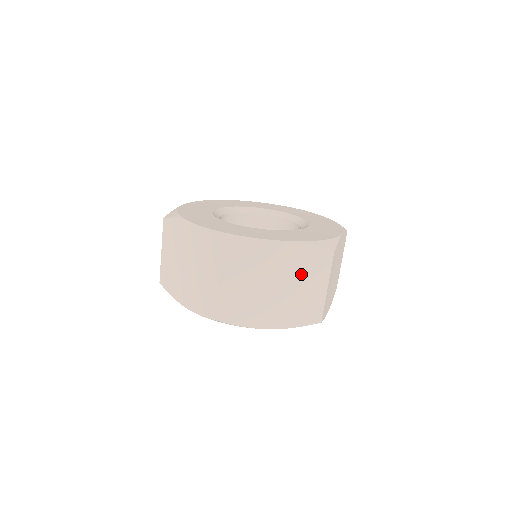
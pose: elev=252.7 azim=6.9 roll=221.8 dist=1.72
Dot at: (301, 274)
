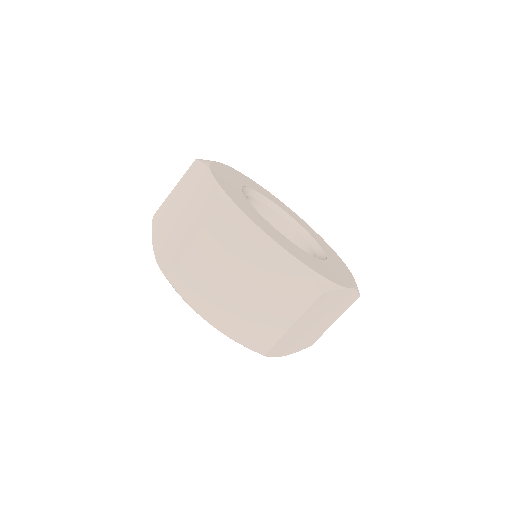
Dot at: (334, 312)
